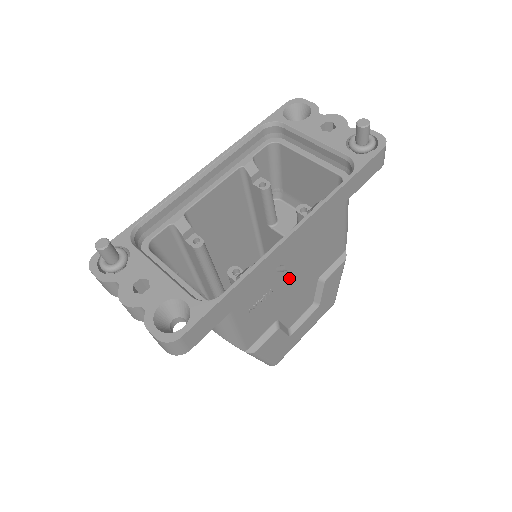
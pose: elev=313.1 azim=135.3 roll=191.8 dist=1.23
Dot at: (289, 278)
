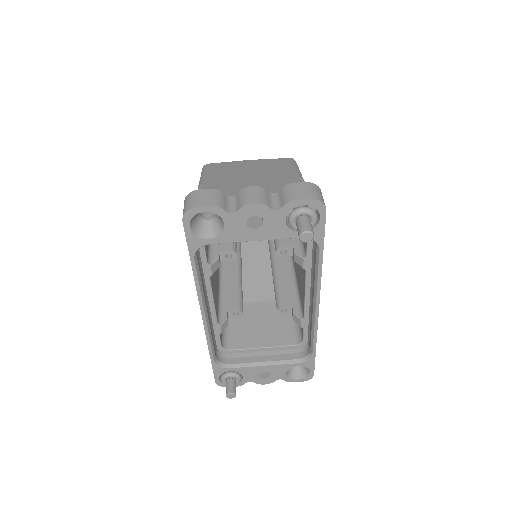
Dot at: occluded
